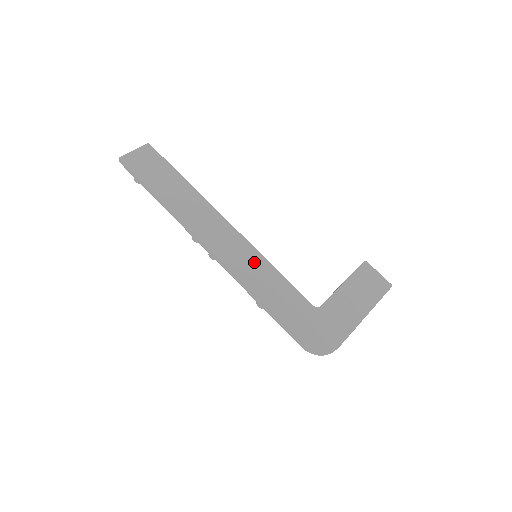
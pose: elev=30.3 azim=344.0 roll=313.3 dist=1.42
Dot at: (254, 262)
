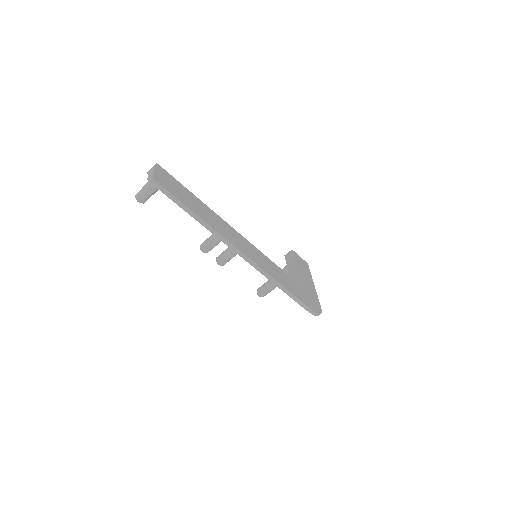
Dot at: (265, 260)
